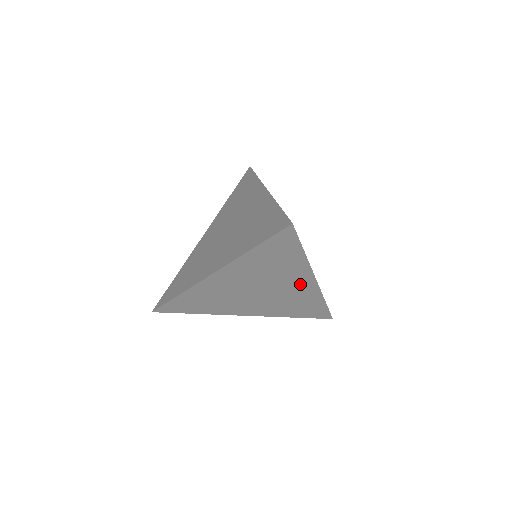
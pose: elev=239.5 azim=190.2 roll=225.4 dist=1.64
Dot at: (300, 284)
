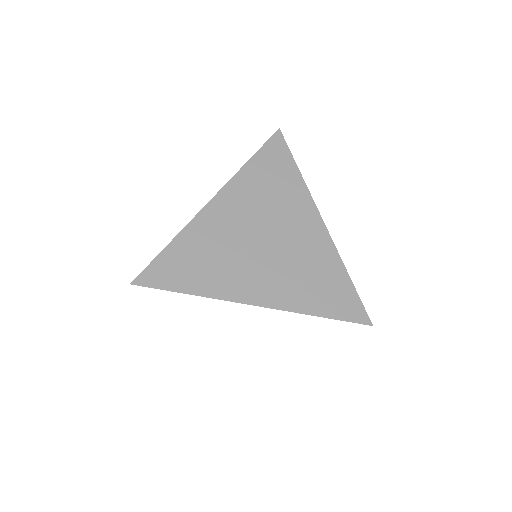
Dot at: occluded
